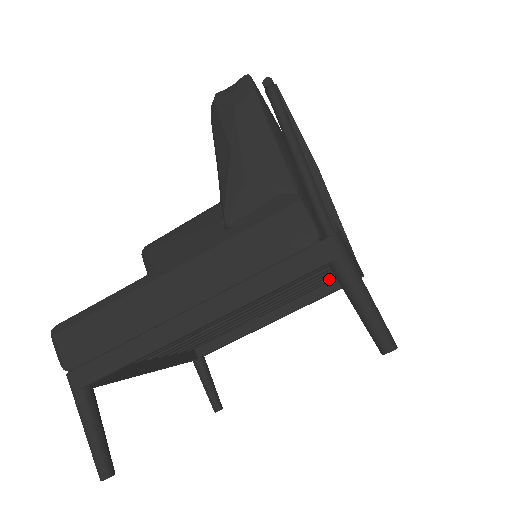
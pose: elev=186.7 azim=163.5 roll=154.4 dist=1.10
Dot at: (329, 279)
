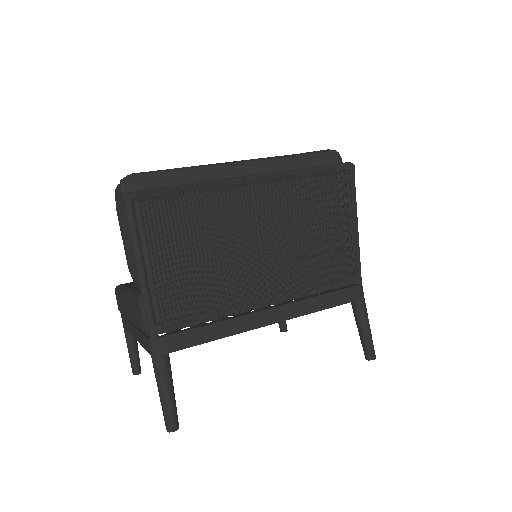
Dot at: occluded
